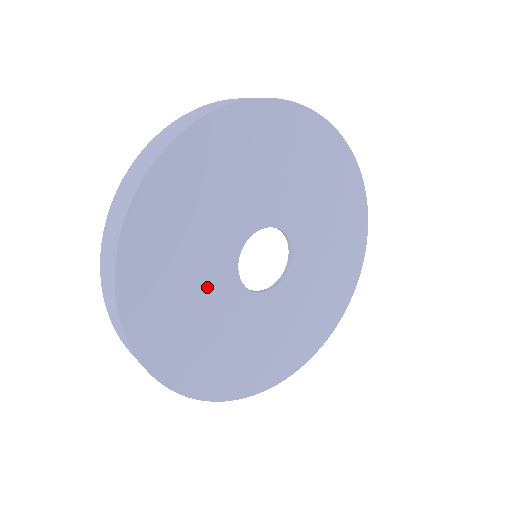
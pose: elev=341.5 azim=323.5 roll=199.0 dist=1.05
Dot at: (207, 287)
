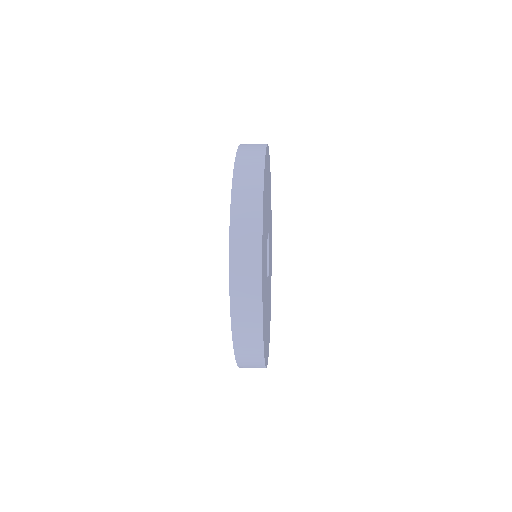
Dot at: occluded
